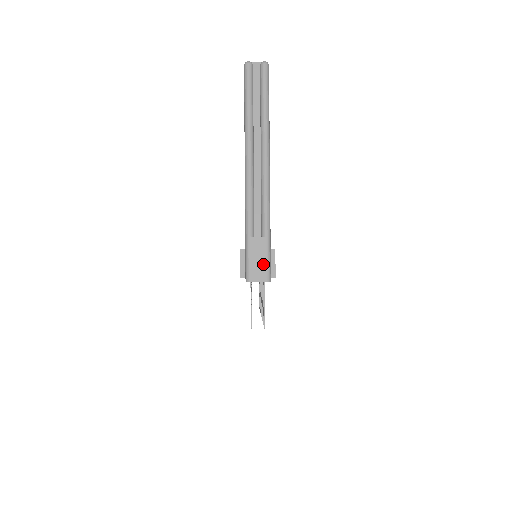
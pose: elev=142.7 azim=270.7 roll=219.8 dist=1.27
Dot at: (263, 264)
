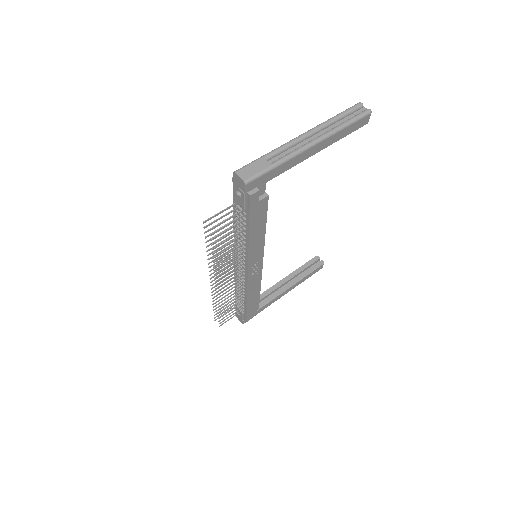
Dot at: (253, 173)
